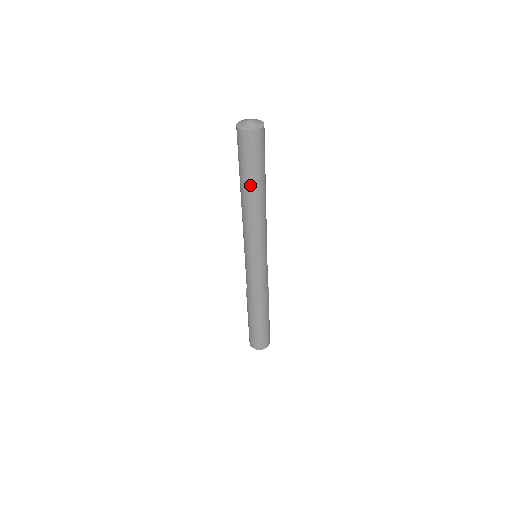
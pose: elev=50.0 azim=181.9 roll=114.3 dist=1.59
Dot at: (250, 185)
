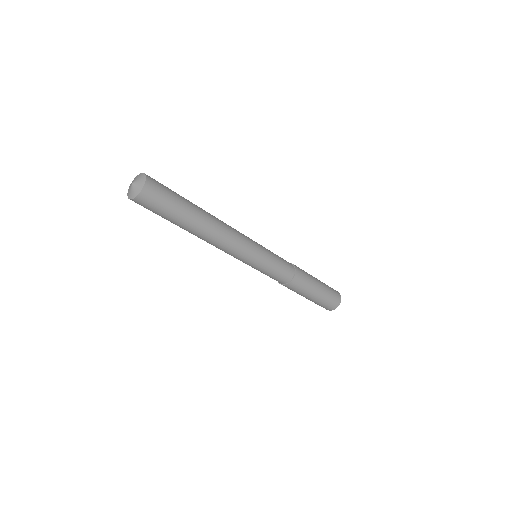
Dot at: (190, 221)
